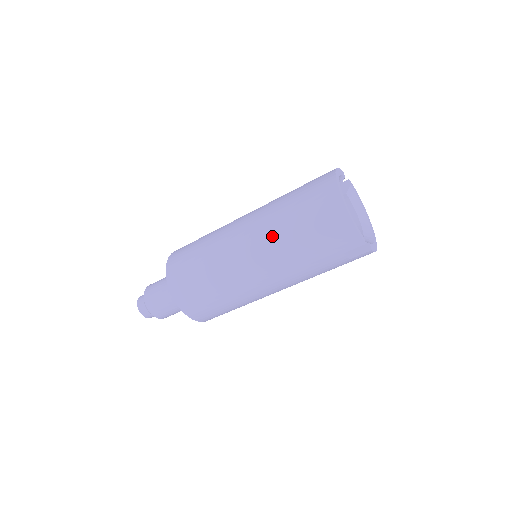
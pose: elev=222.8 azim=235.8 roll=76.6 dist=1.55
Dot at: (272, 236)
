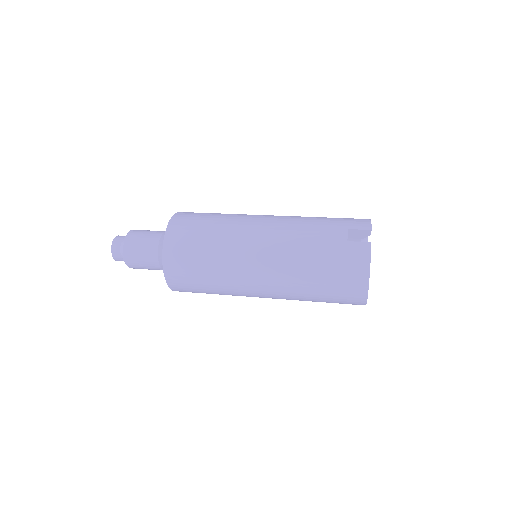
Dot at: occluded
